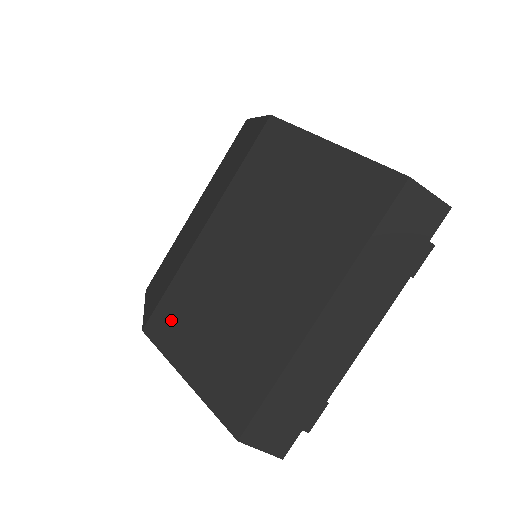
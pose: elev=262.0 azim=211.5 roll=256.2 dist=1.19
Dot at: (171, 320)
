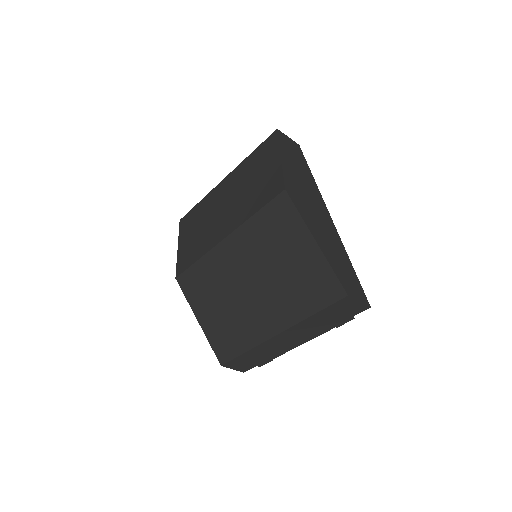
Dot at: (194, 284)
